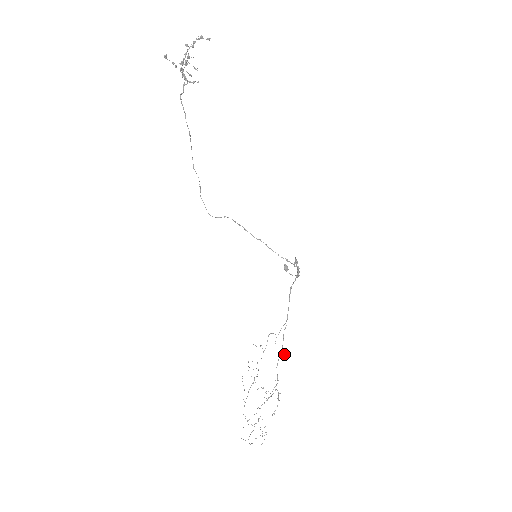
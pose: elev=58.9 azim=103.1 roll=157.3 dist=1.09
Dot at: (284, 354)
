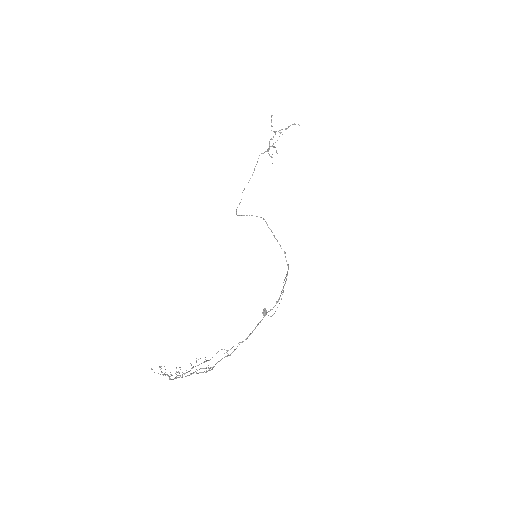
Dot at: occluded
